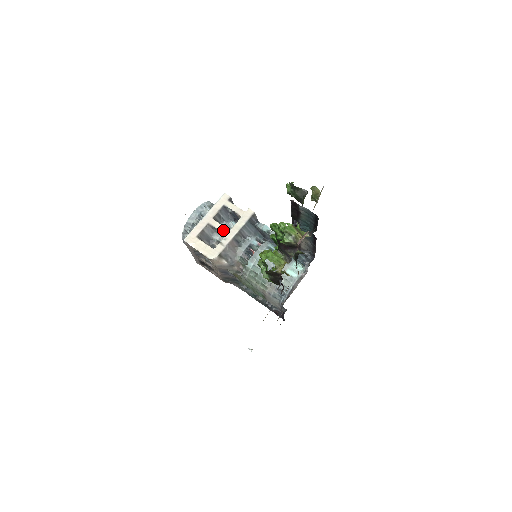
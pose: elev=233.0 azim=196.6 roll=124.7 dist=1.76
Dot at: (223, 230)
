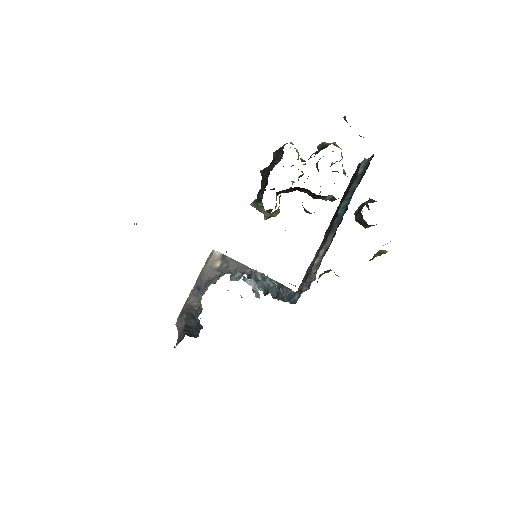
Dot at: occluded
